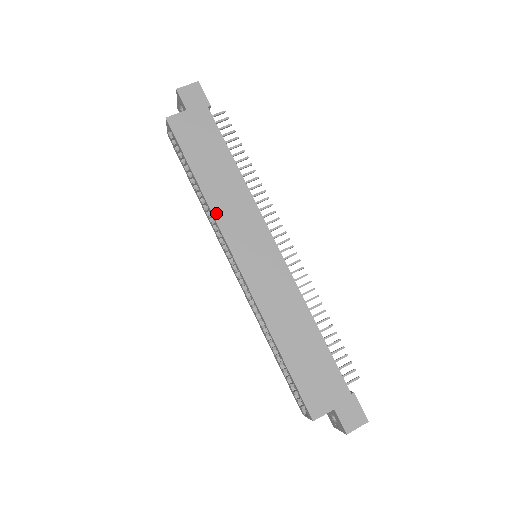
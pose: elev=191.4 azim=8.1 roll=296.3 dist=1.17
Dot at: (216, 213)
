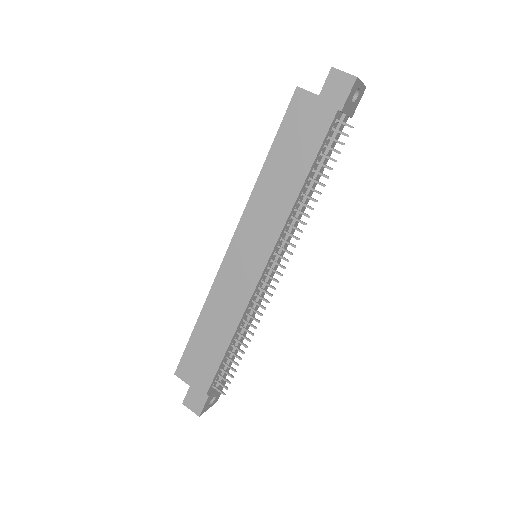
Dot at: (252, 200)
